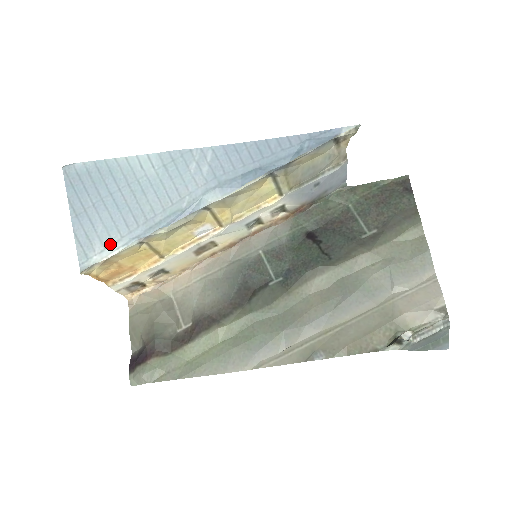
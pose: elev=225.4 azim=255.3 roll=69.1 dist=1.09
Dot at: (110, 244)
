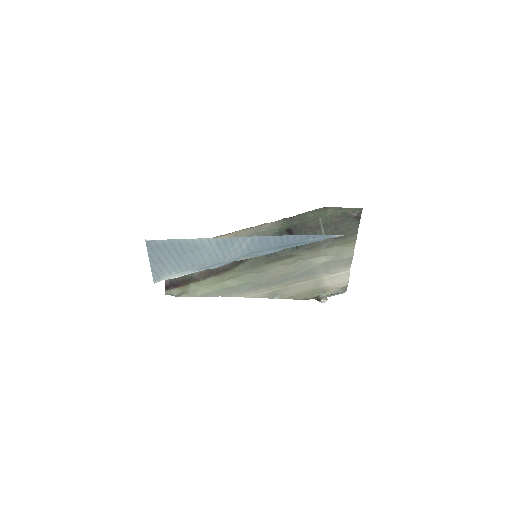
Dot at: (175, 273)
